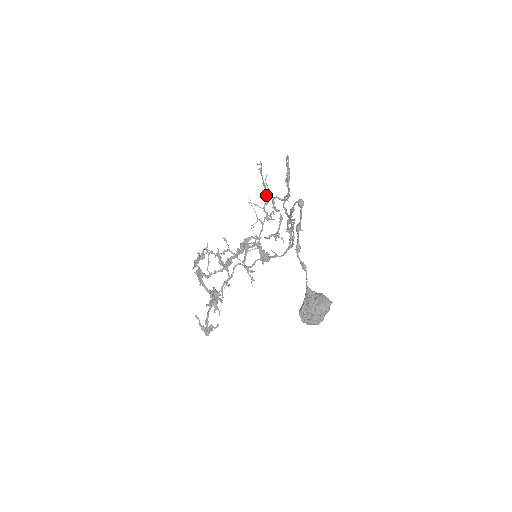
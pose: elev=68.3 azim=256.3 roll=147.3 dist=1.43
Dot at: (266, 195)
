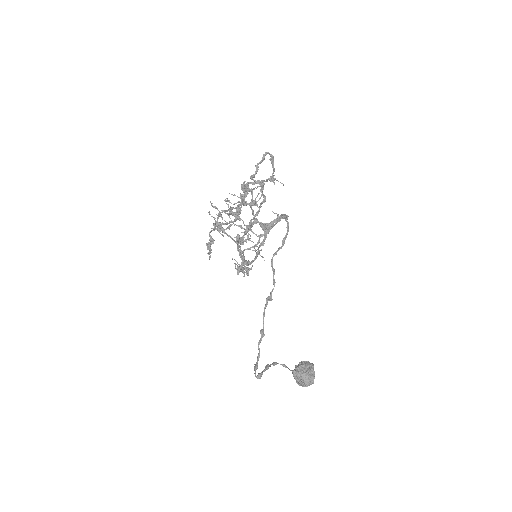
Dot at: (239, 205)
